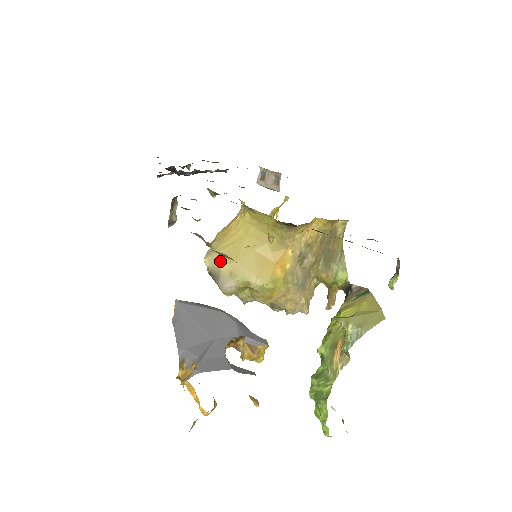
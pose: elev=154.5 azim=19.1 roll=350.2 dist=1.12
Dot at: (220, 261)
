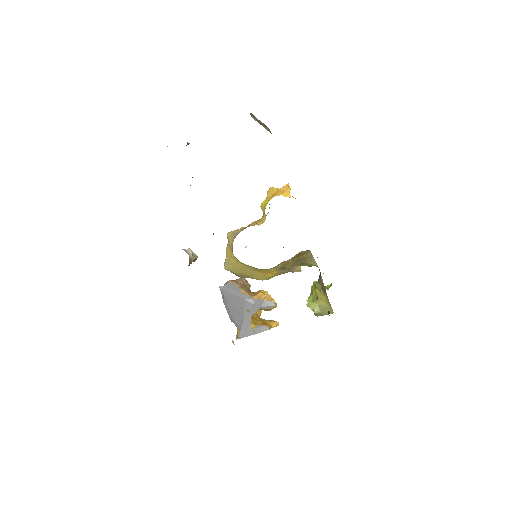
Dot at: (234, 271)
